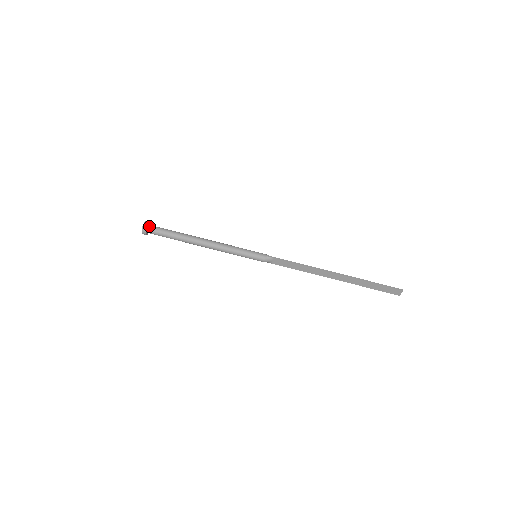
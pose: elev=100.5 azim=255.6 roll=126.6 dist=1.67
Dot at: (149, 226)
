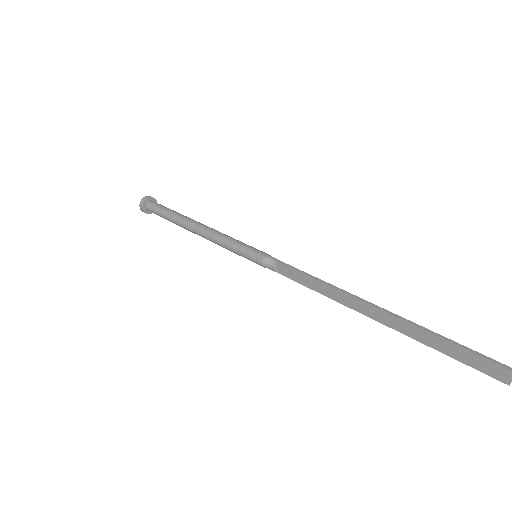
Dot at: (150, 201)
